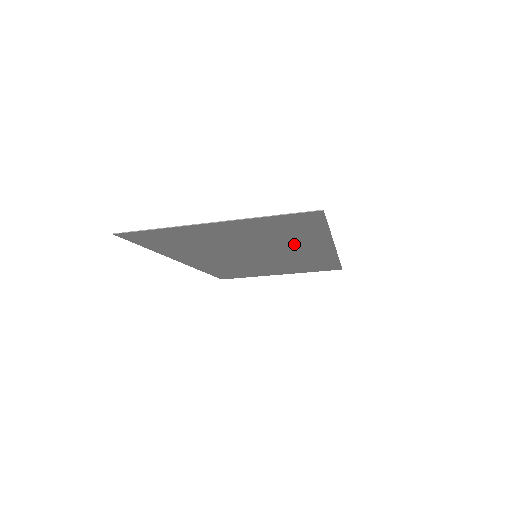
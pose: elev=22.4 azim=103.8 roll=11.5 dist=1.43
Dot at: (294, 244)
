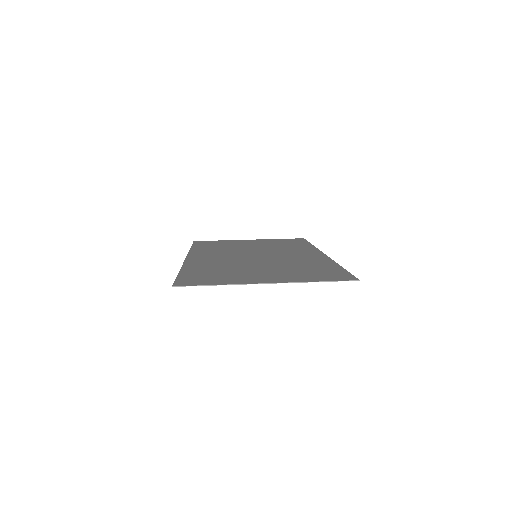
Dot at: (300, 261)
